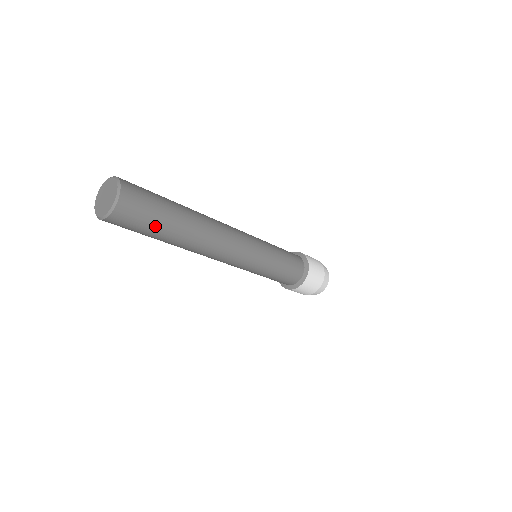
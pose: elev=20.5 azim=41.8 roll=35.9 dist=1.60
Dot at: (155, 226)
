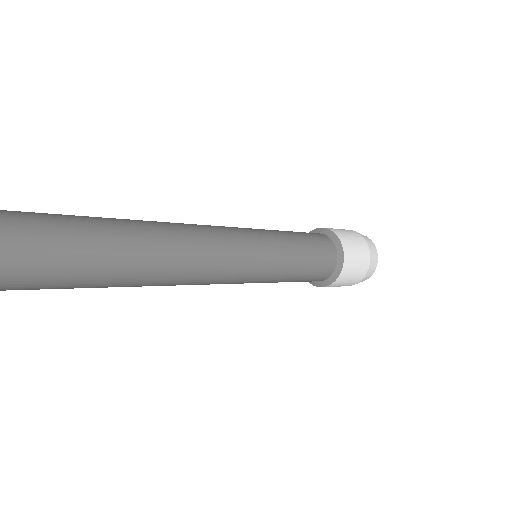
Dot at: (42, 280)
